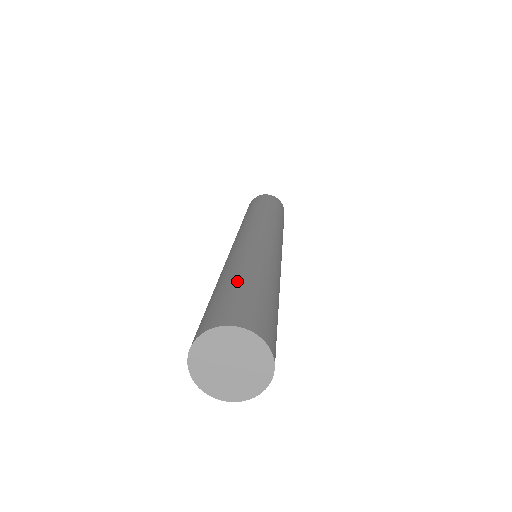
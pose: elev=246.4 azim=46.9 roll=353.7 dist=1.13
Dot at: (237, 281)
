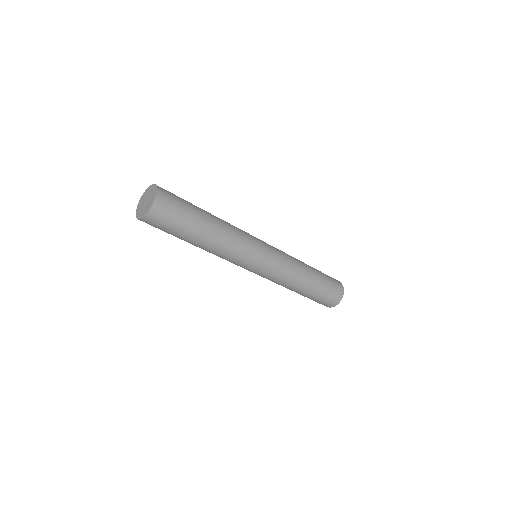
Dot at: occluded
